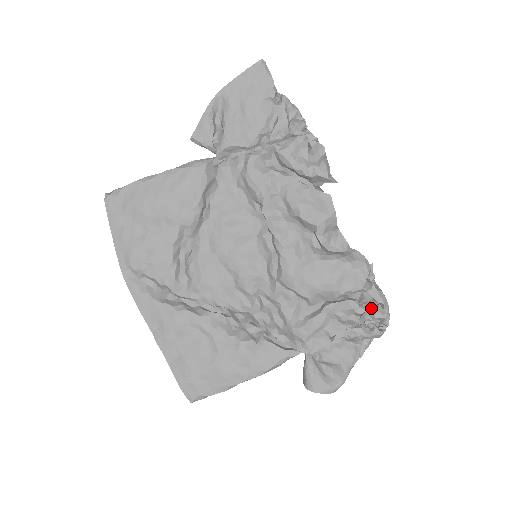
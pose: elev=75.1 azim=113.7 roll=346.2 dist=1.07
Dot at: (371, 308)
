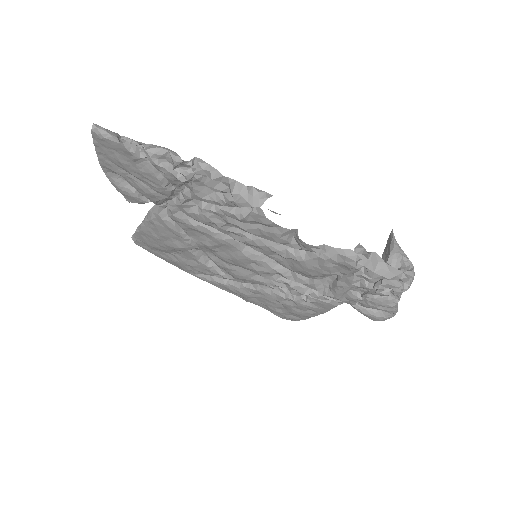
Dot at: occluded
